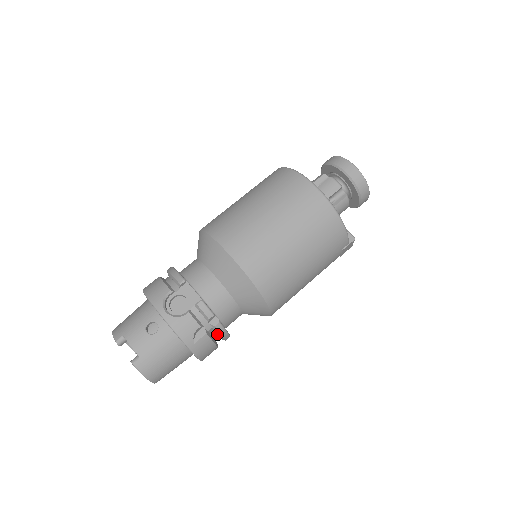
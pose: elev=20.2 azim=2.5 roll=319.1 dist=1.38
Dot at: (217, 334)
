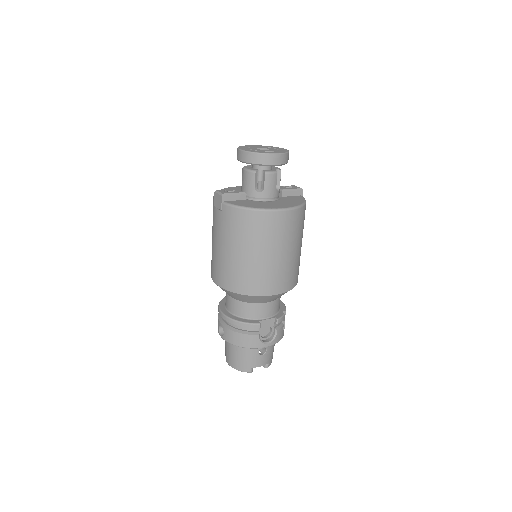
Dot at: occluded
